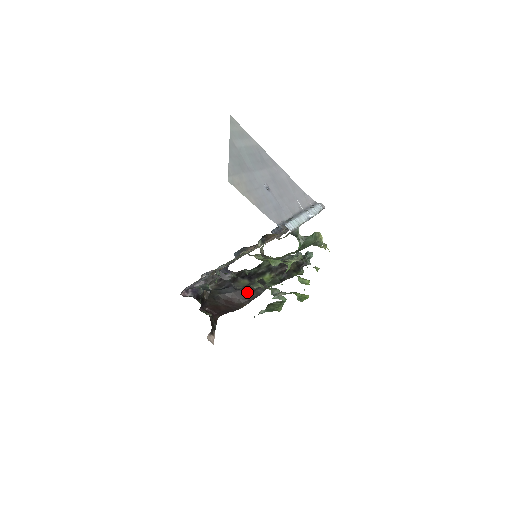
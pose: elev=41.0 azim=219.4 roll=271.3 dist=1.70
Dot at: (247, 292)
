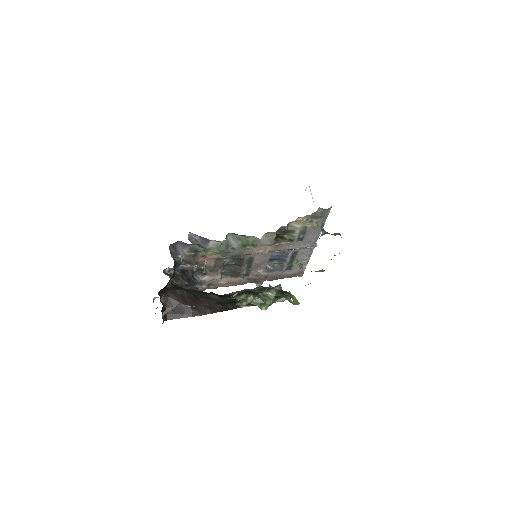
Dot at: (216, 303)
